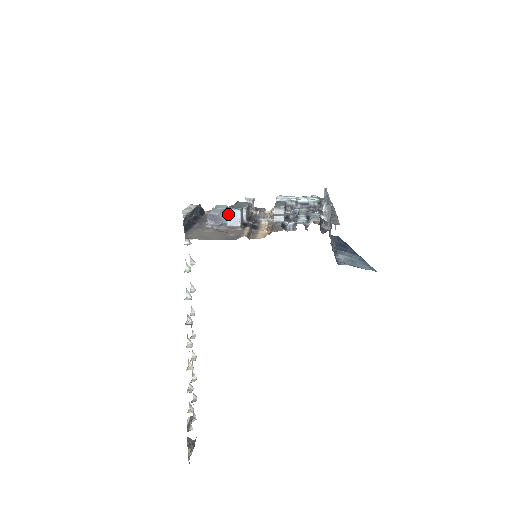
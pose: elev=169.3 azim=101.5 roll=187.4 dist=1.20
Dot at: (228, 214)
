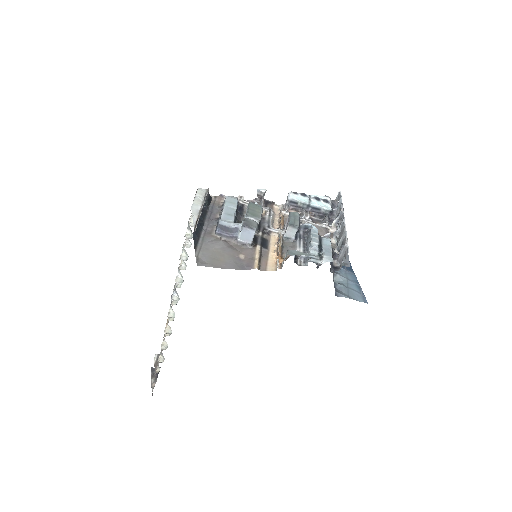
Dot at: (242, 230)
